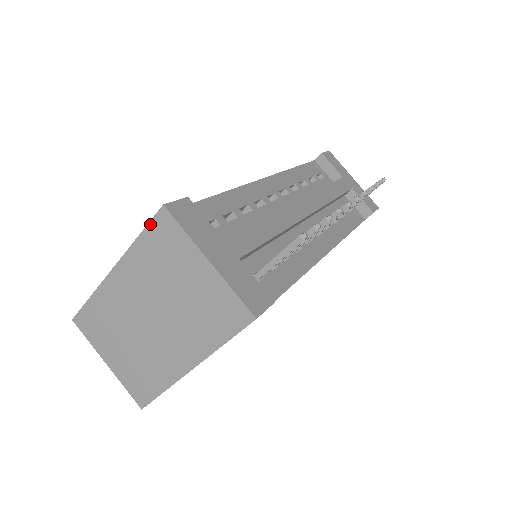
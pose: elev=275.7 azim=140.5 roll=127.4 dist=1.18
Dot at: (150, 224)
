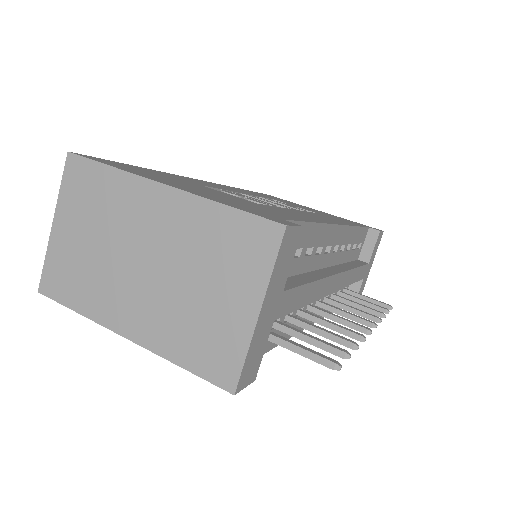
Dot at: (253, 216)
